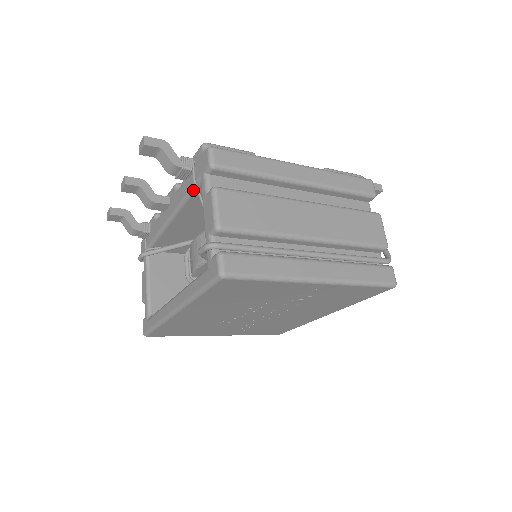
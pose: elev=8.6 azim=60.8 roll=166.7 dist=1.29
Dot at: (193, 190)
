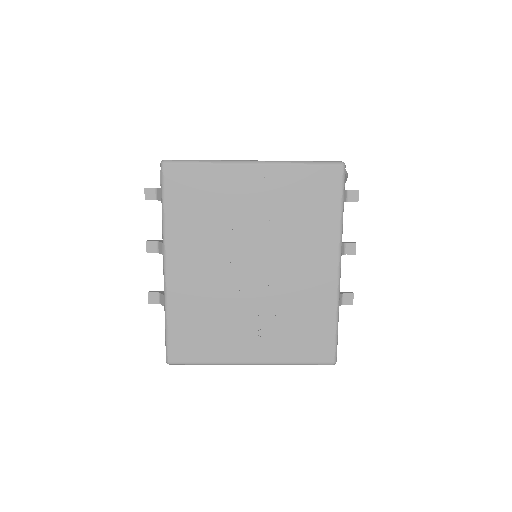
Dot at: occluded
